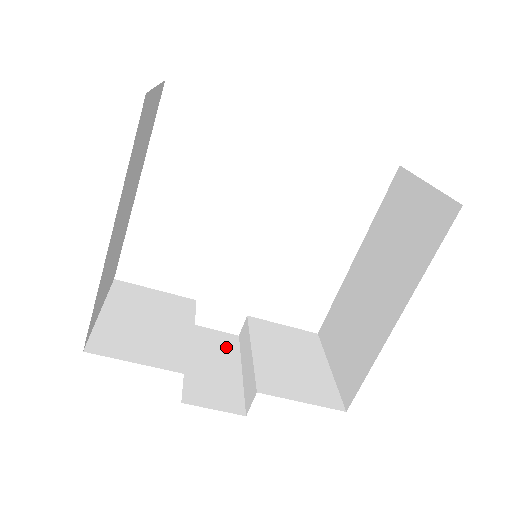
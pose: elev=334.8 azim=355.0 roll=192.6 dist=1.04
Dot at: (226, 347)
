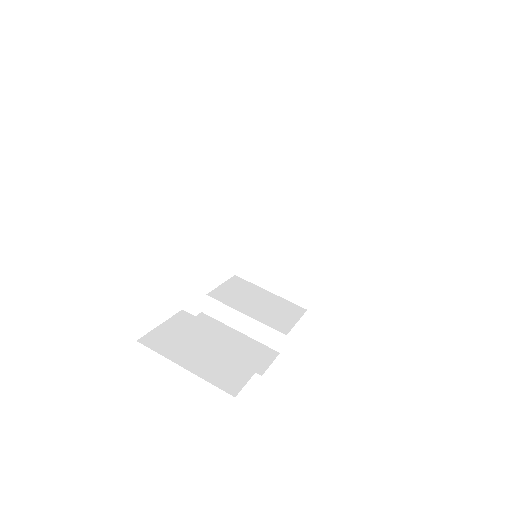
Dot at: occluded
